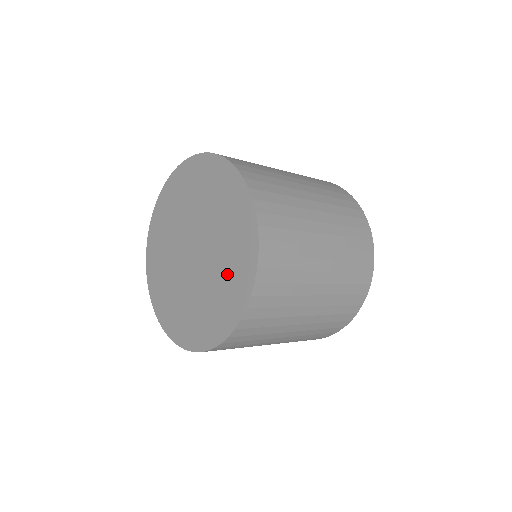
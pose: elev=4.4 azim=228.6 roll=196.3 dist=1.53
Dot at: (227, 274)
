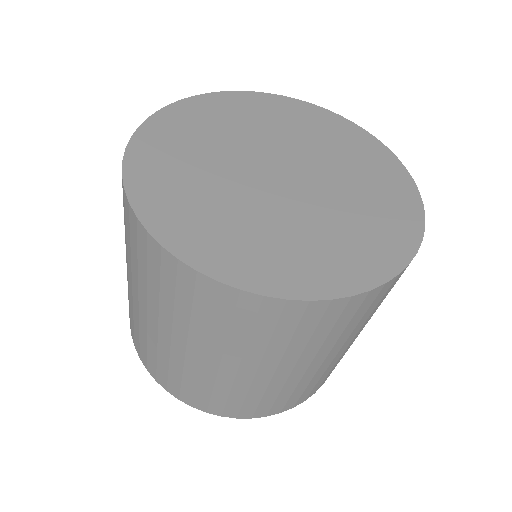
Dot at: (348, 154)
